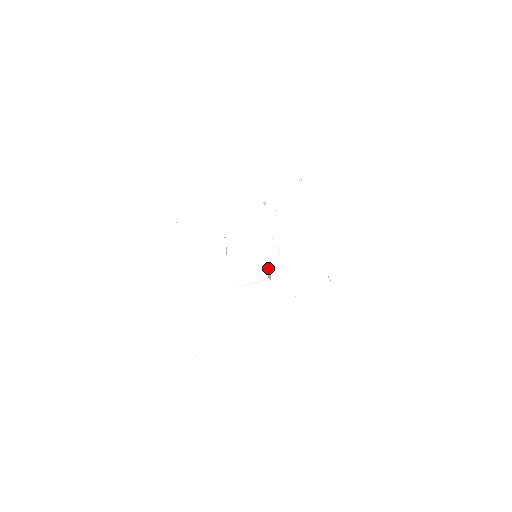
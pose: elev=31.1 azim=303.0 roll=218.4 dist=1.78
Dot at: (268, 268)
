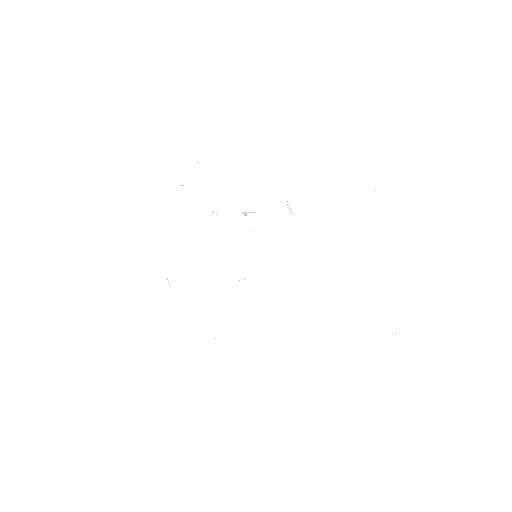
Dot at: occluded
